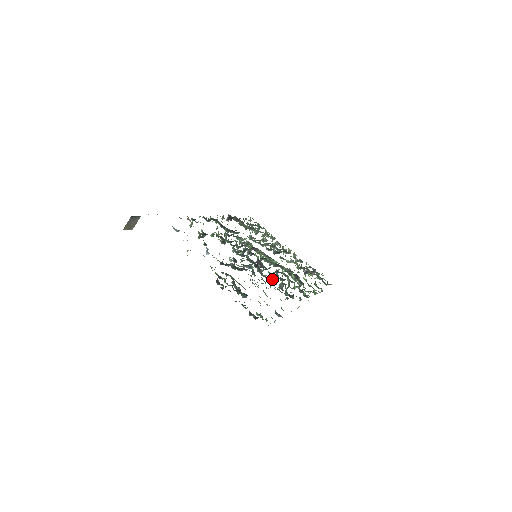
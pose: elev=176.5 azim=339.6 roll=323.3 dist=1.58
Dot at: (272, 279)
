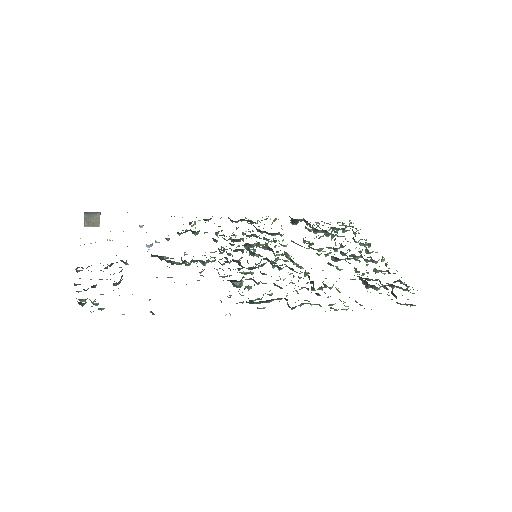
Dot at: occluded
